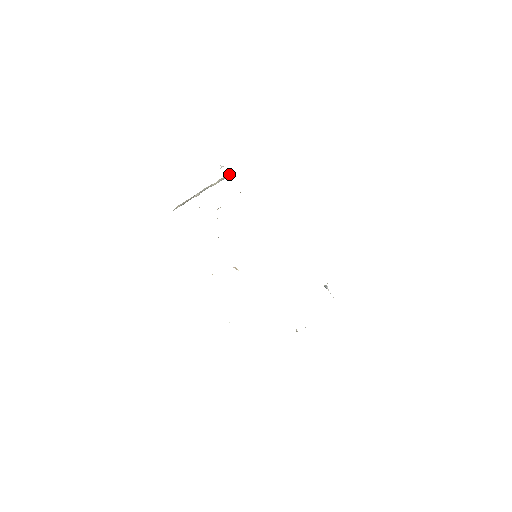
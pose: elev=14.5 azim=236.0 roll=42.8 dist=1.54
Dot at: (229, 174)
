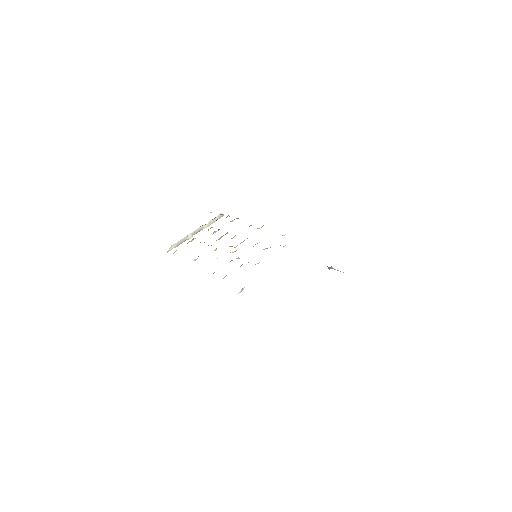
Dot at: (219, 217)
